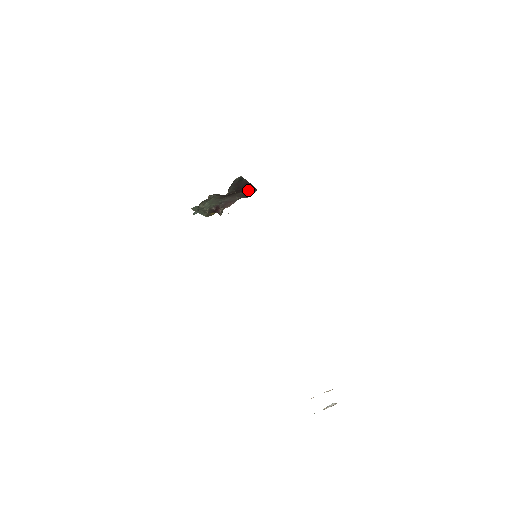
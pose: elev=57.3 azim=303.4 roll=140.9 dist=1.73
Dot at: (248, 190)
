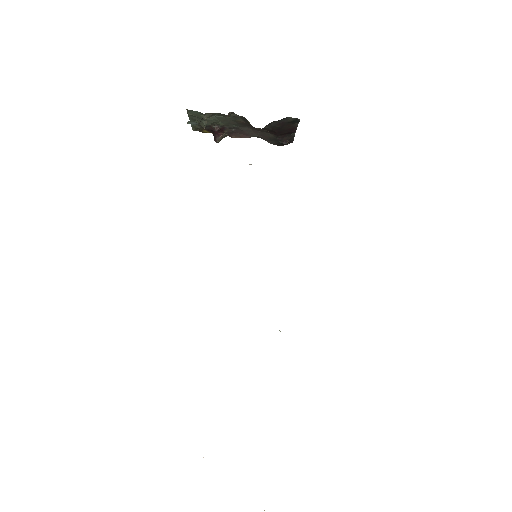
Dot at: (284, 137)
